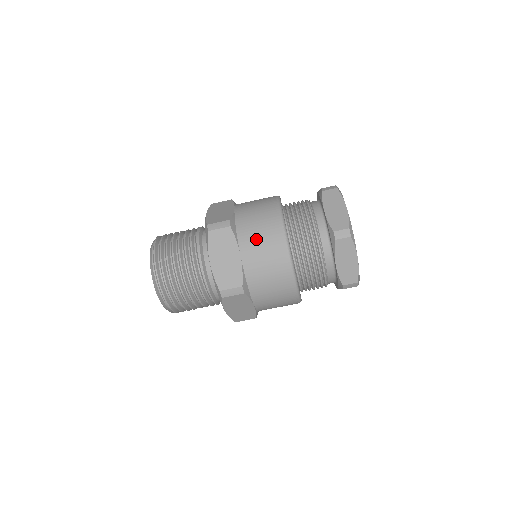
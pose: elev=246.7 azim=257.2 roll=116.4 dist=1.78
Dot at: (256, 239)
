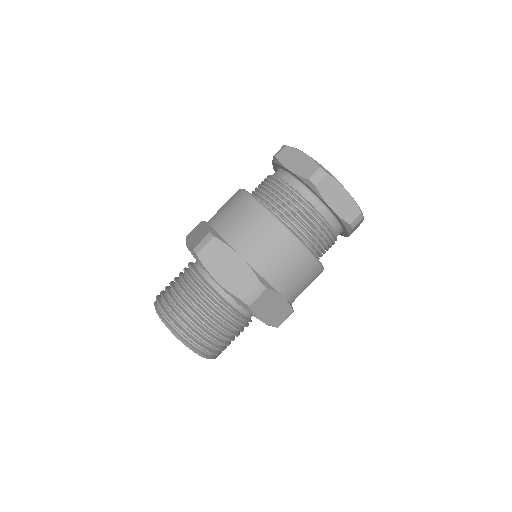
Dot at: occluded
